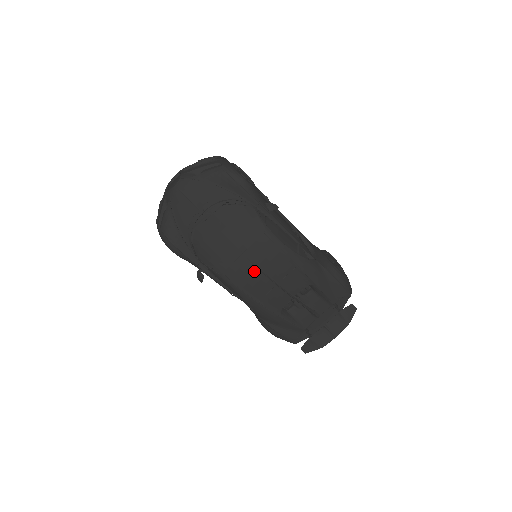
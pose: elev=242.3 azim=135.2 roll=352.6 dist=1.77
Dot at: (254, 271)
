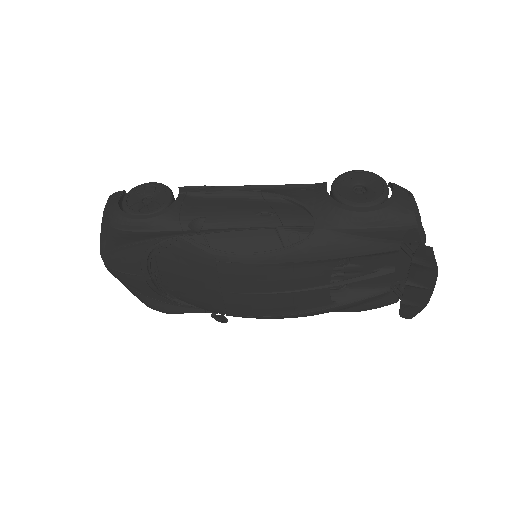
Dot at: (252, 298)
